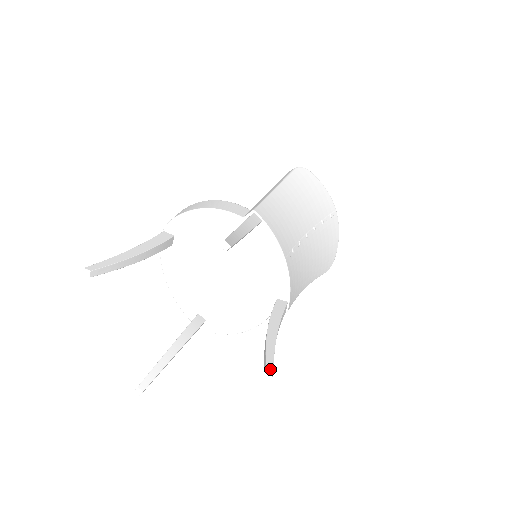
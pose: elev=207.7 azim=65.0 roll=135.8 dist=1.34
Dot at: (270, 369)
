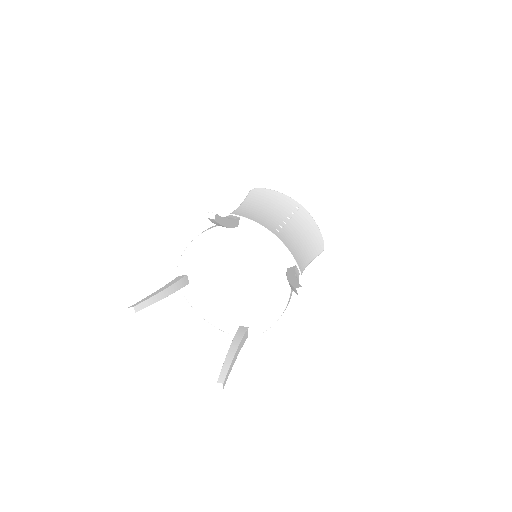
Dot at: (299, 287)
